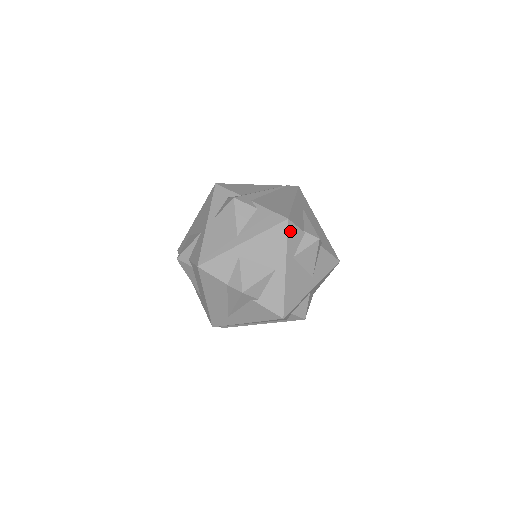
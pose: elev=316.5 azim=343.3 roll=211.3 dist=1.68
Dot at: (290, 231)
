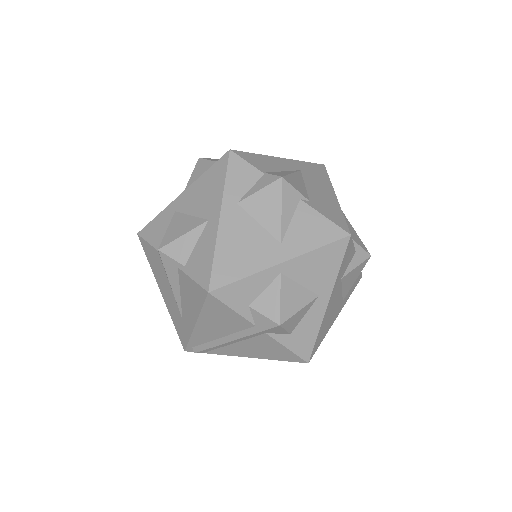
Dot at: (233, 166)
